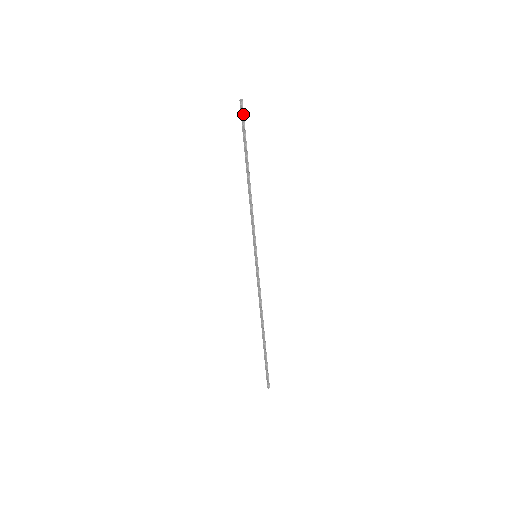
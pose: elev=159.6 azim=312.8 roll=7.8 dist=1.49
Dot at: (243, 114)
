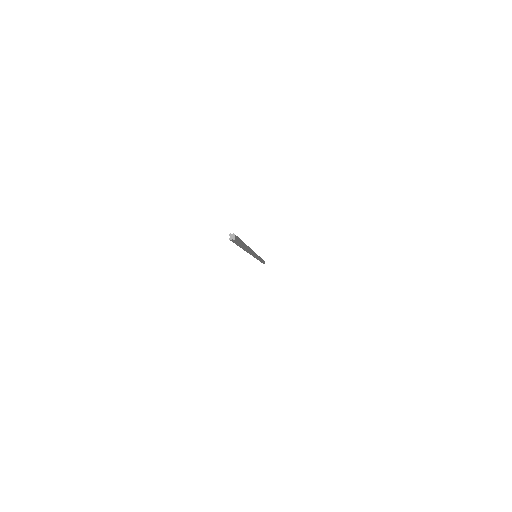
Dot at: occluded
